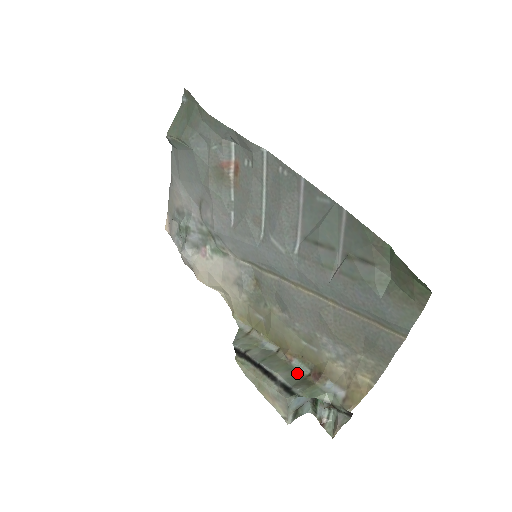
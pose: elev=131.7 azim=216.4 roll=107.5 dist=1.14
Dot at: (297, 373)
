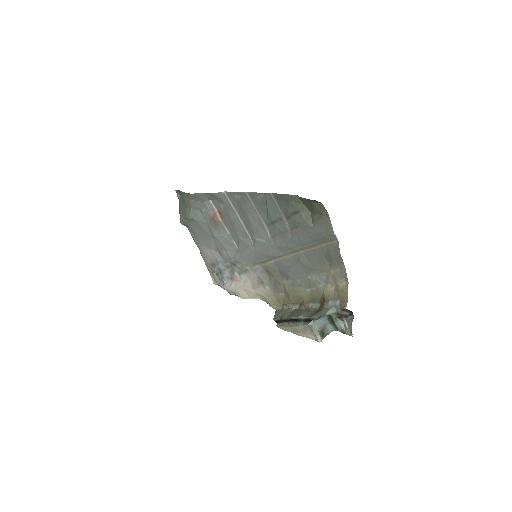
Dot at: (313, 310)
